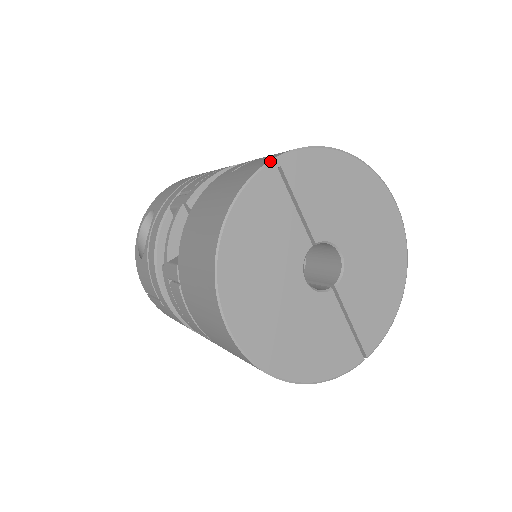
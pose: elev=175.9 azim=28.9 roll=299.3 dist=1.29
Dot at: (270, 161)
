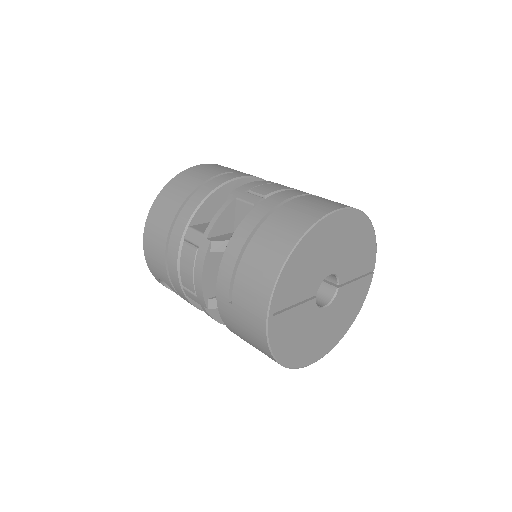
Dot at: (267, 321)
